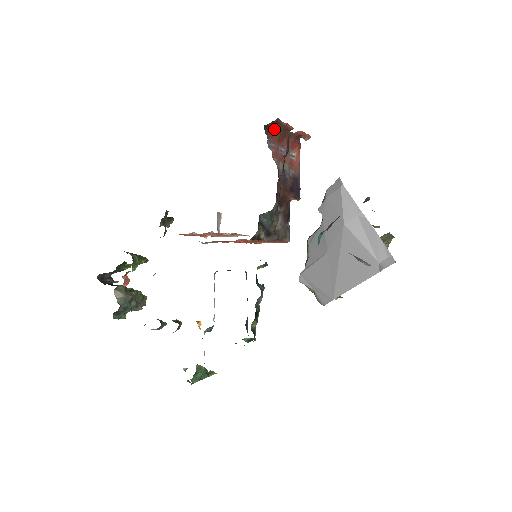
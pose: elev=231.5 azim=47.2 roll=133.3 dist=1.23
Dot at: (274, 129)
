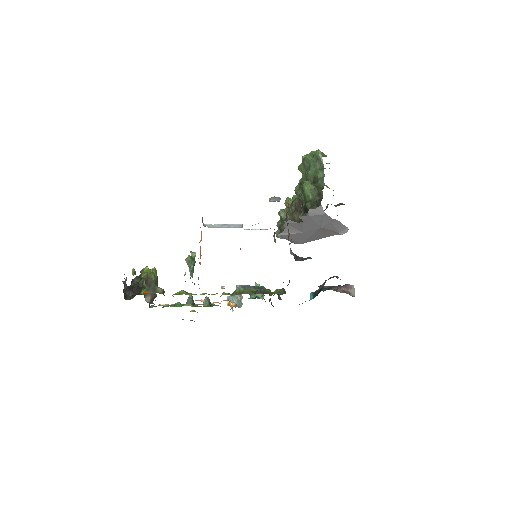
Dot at: occluded
